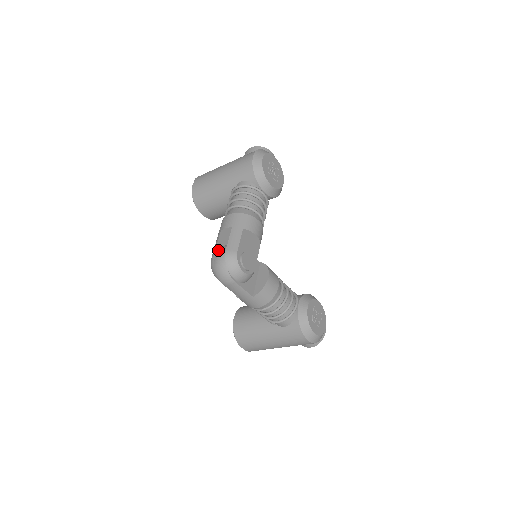
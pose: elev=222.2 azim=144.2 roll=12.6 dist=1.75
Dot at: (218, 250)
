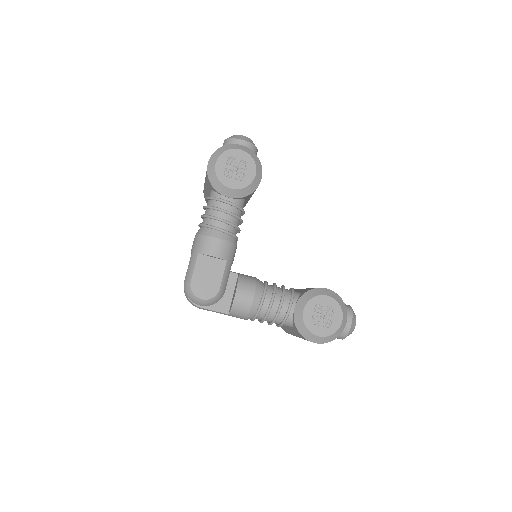
Dot at: occluded
